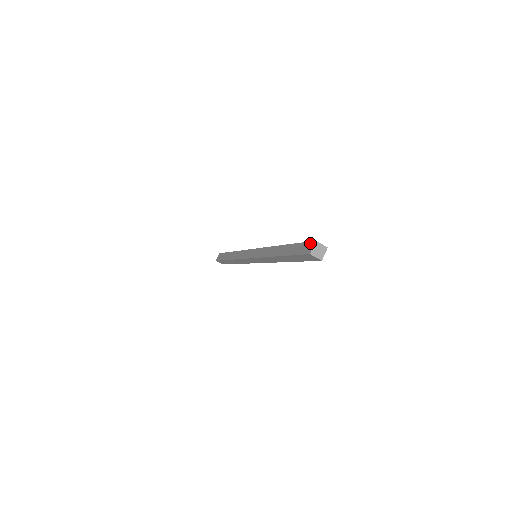
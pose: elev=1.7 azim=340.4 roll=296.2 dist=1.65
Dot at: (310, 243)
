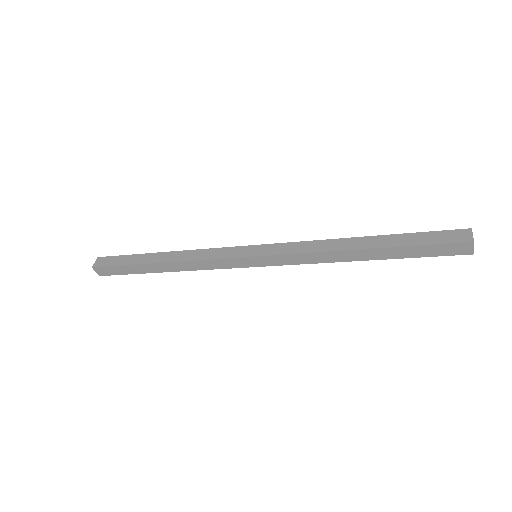
Dot at: (459, 231)
